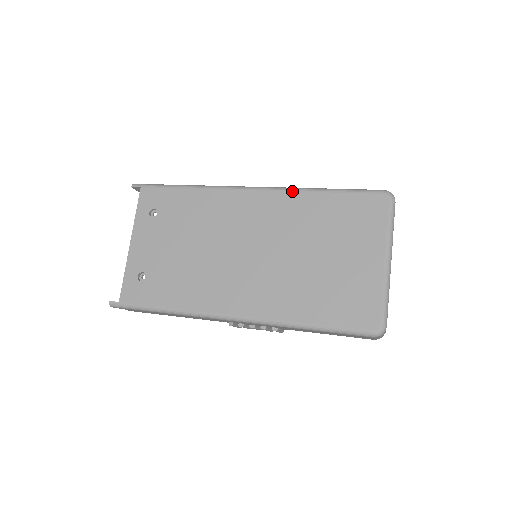
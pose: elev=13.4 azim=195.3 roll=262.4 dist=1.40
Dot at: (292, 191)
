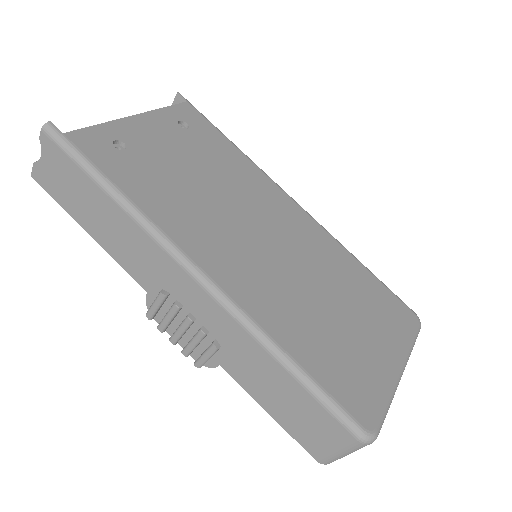
Dot at: (335, 239)
